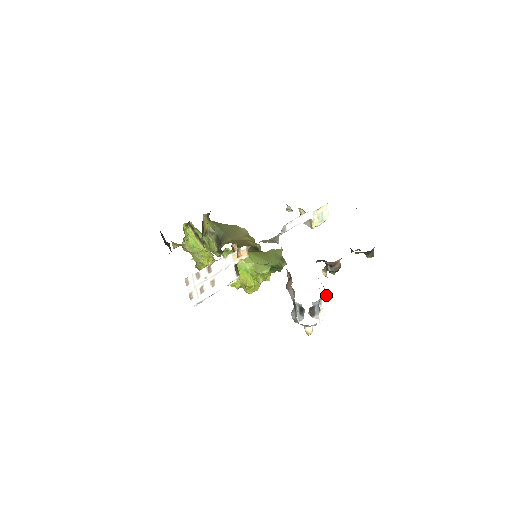
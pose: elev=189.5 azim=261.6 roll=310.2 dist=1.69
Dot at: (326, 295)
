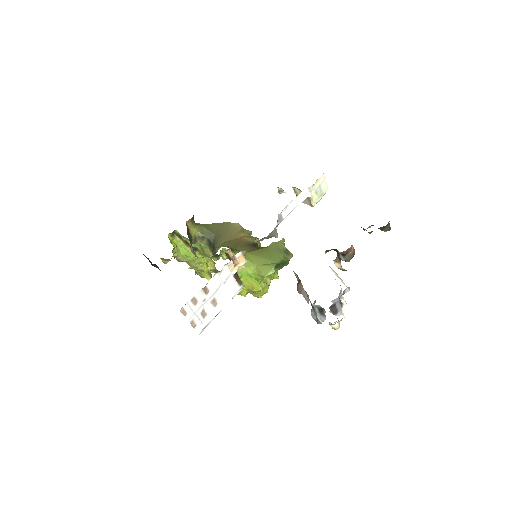
Dot at: (345, 289)
